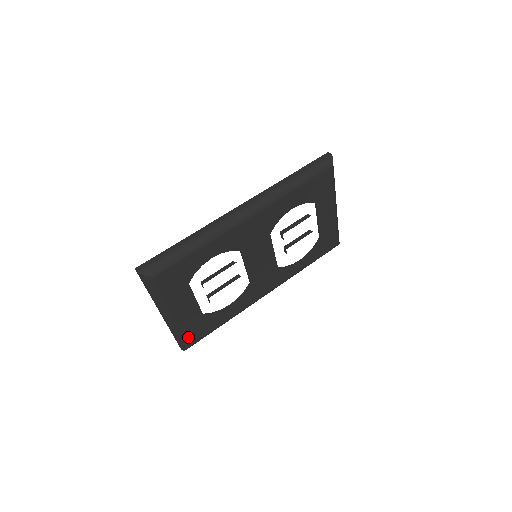
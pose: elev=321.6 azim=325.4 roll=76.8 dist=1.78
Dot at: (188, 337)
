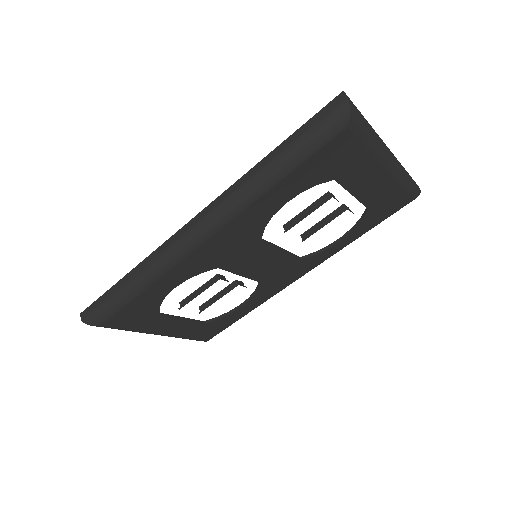
Dot at: (198, 337)
